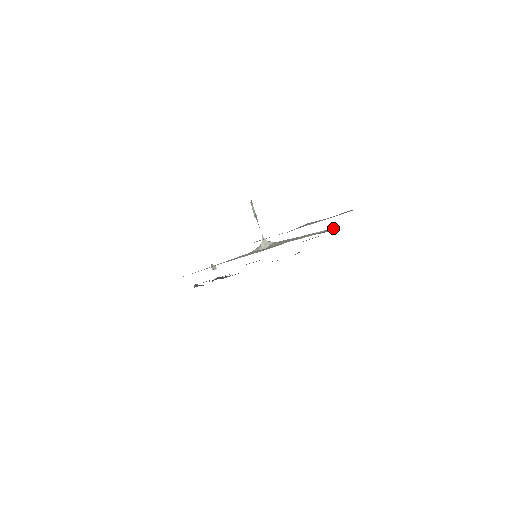
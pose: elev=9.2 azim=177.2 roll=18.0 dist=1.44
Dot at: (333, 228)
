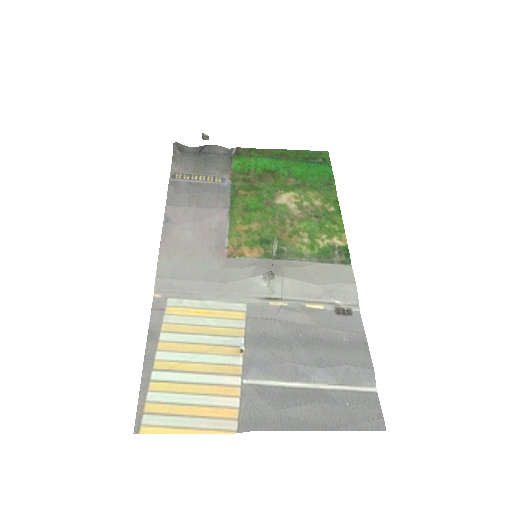
Dot at: (356, 307)
